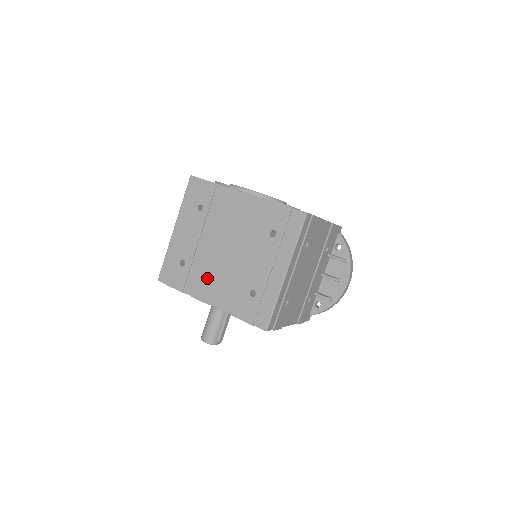
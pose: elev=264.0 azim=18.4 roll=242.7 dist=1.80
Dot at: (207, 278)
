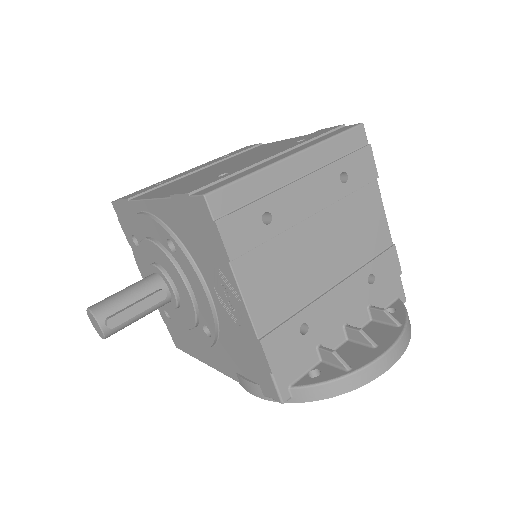
Dot at: (174, 185)
